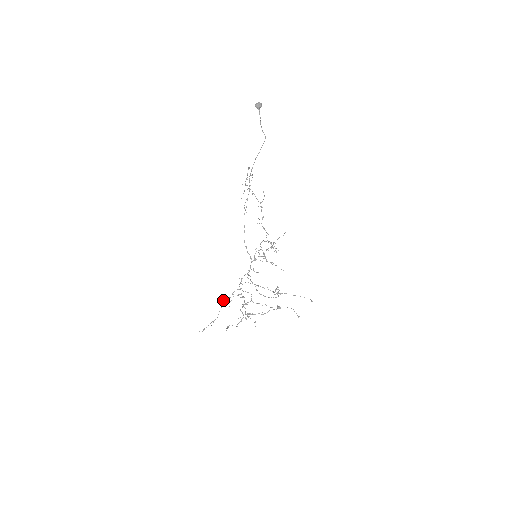
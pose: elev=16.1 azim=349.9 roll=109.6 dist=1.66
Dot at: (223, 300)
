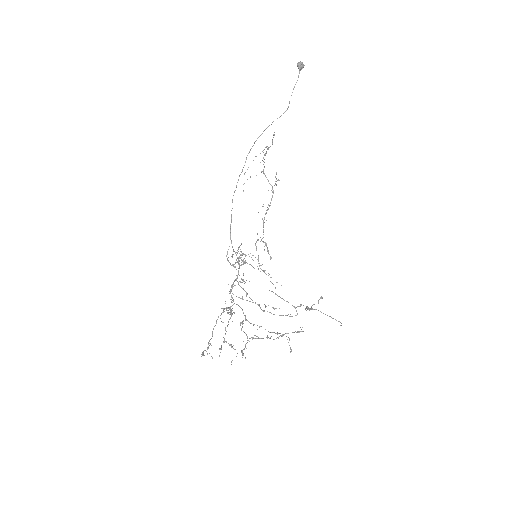
Dot at: (229, 309)
